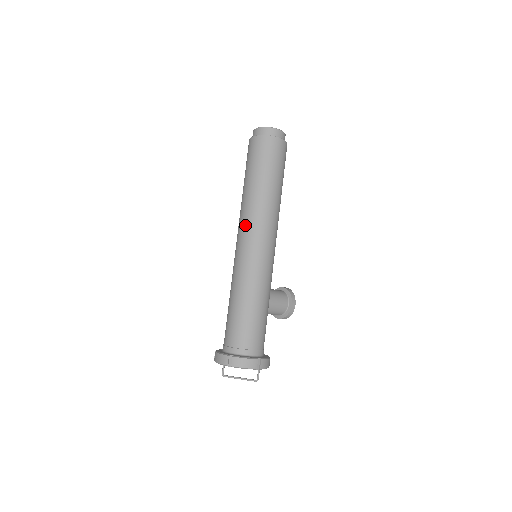
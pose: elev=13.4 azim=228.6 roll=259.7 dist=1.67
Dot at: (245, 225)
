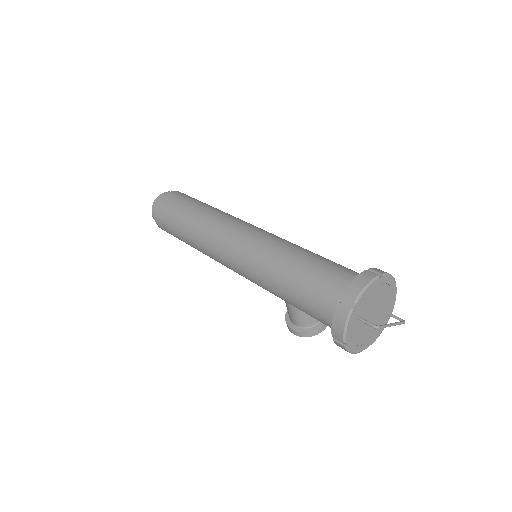
Dot at: (230, 221)
